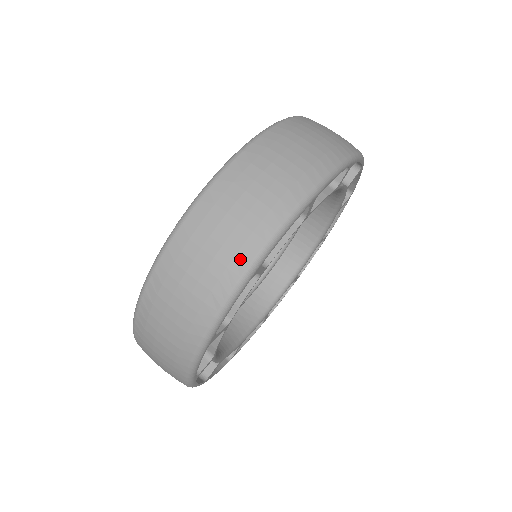
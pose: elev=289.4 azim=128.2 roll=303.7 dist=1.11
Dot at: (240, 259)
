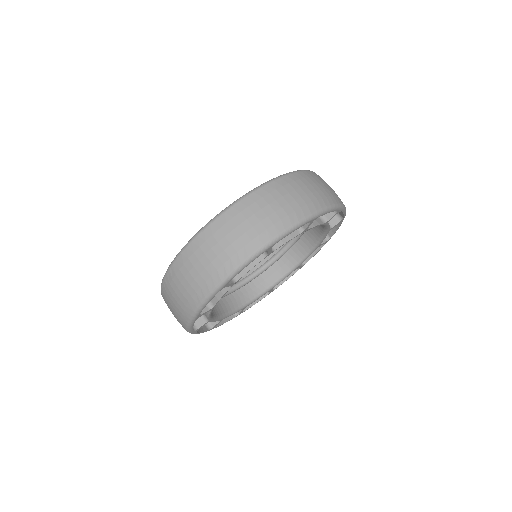
Dot at: (214, 279)
